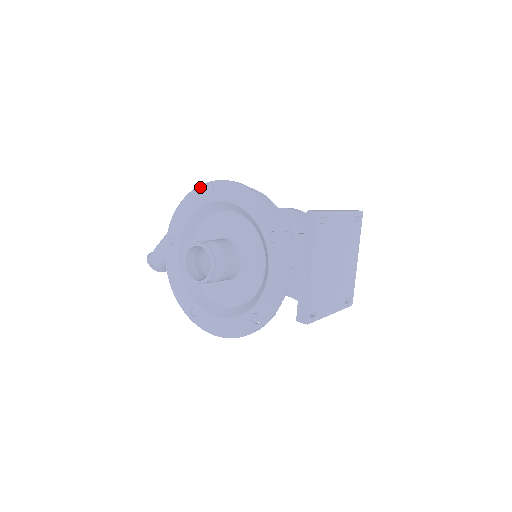
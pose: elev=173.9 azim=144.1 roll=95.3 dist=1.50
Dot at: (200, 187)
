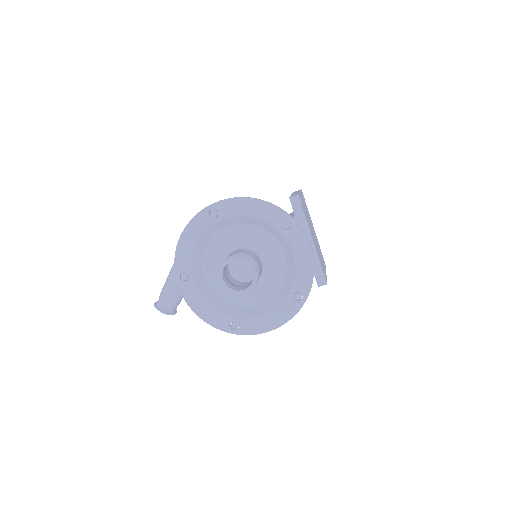
Dot at: (195, 218)
